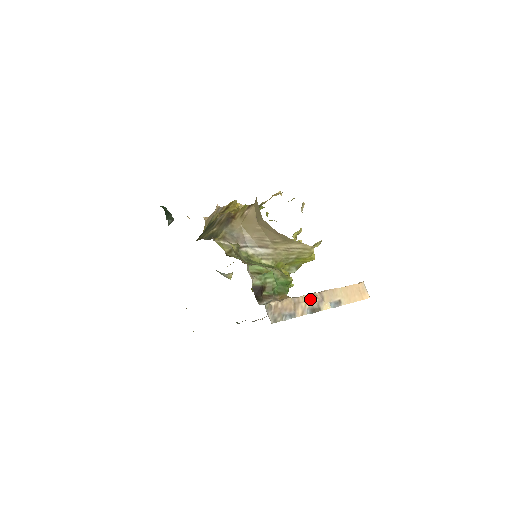
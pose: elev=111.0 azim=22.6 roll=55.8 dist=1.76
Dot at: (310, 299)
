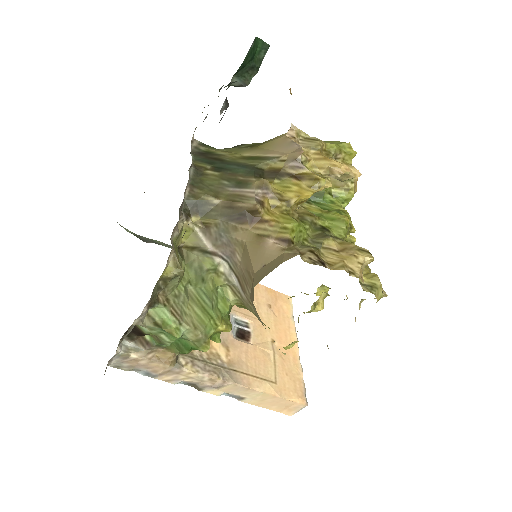
Dot at: (199, 379)
